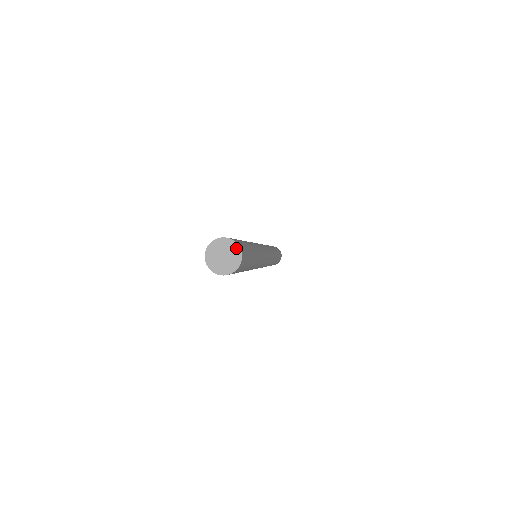
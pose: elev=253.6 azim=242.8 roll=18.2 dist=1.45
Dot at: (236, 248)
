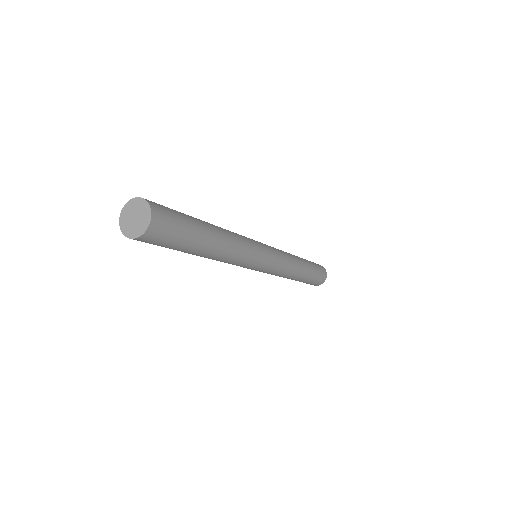
Dot at: (143, 203)
